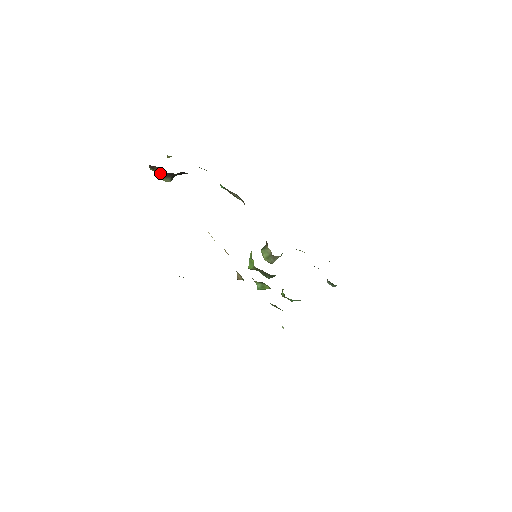
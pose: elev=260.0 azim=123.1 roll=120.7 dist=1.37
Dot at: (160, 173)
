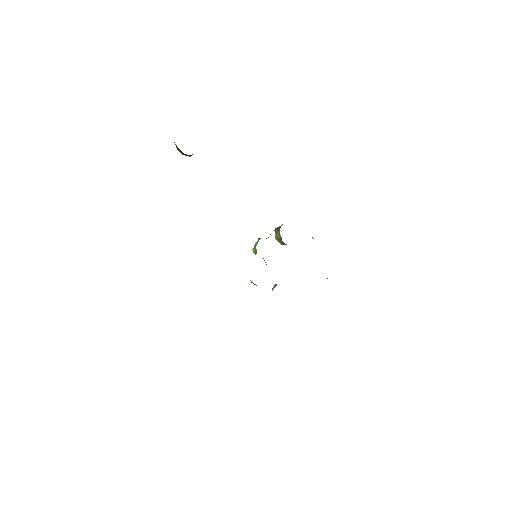
Dot at: (179, 149)
